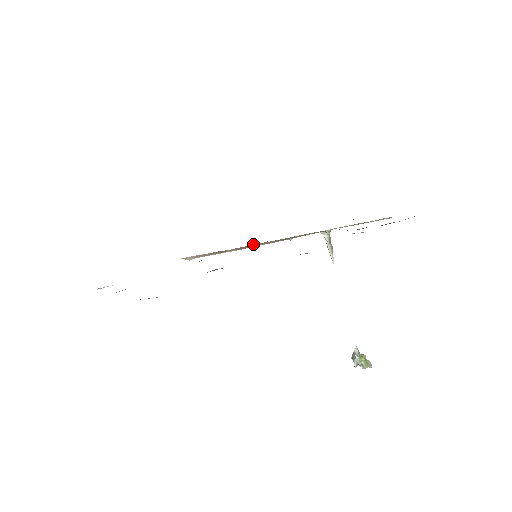
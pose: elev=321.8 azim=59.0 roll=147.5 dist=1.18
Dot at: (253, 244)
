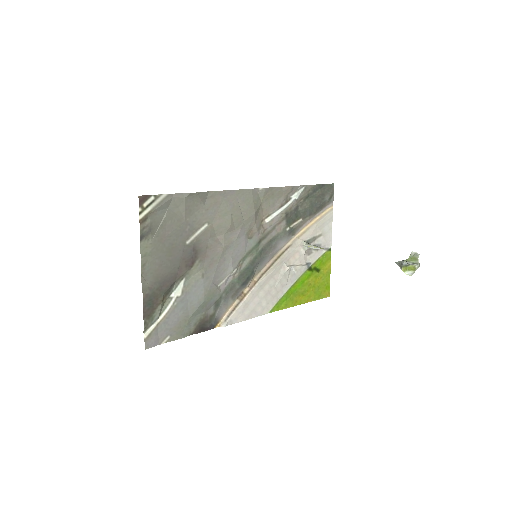
Dot at: (258, 273)
